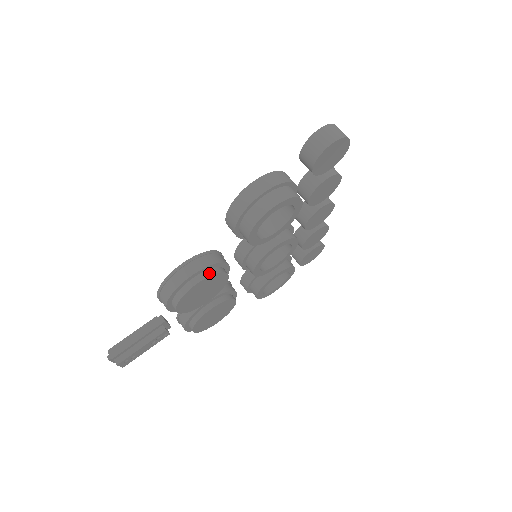
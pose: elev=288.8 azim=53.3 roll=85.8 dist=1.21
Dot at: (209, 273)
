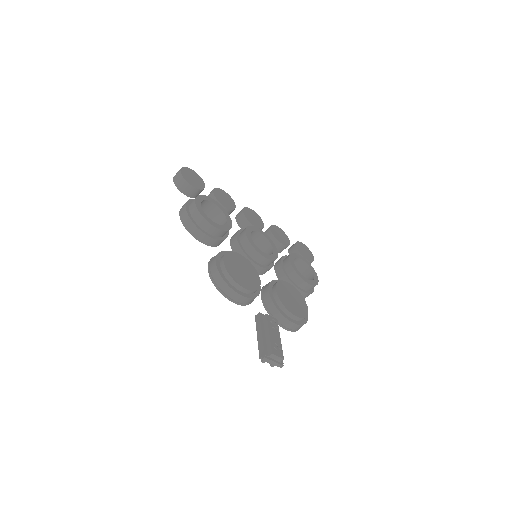
Dot at: (223, 255)
